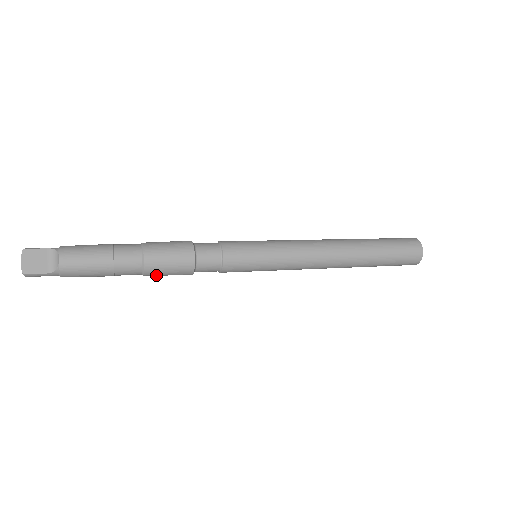
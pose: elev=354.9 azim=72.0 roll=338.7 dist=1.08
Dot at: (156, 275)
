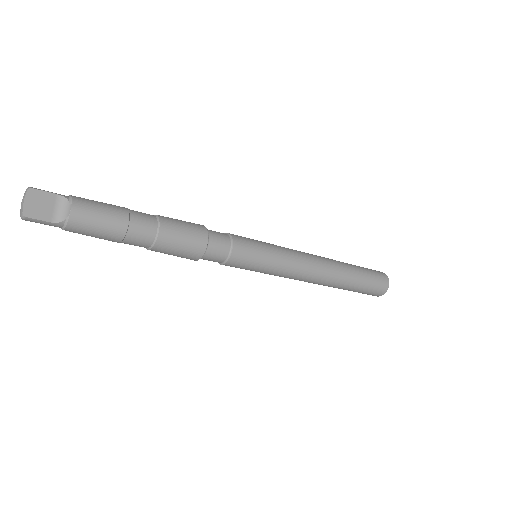
Dot at: (162, 252)
